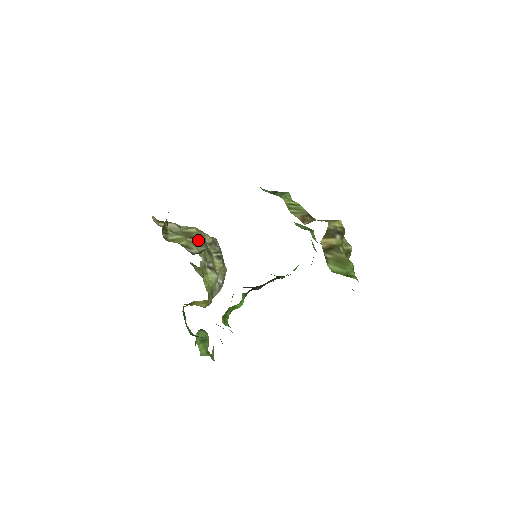
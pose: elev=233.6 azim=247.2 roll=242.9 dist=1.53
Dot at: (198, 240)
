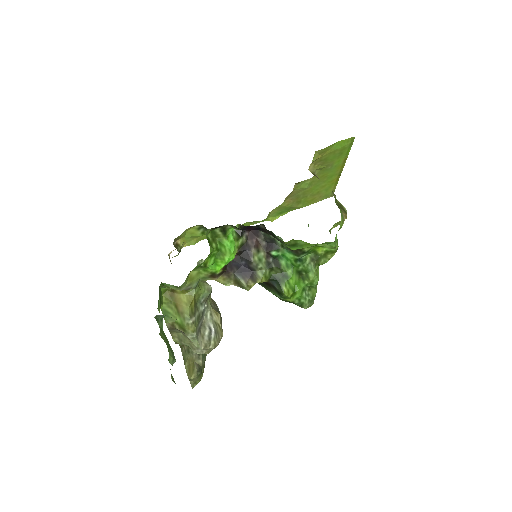
Dot at: occluded
